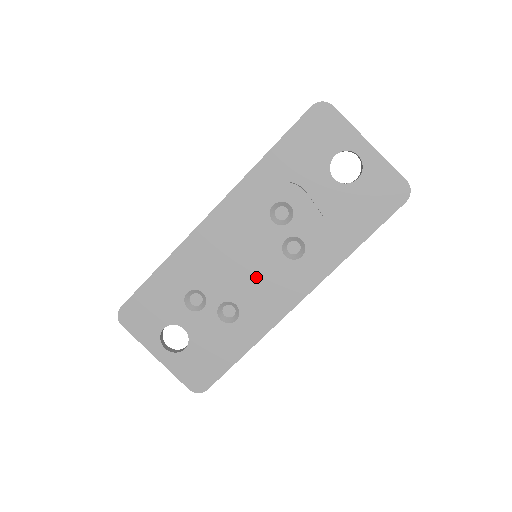
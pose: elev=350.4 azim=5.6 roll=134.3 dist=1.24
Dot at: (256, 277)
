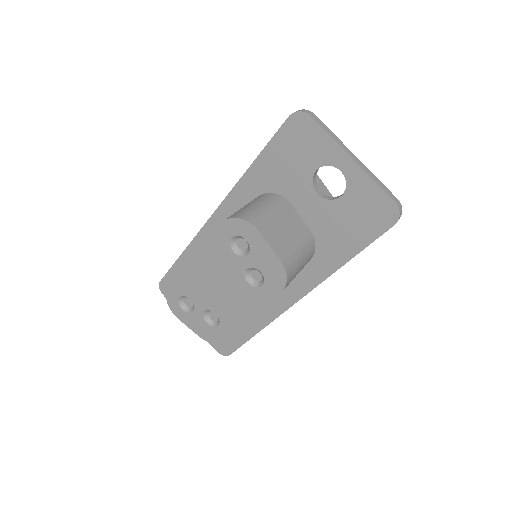
Dot at: (228, 296)
